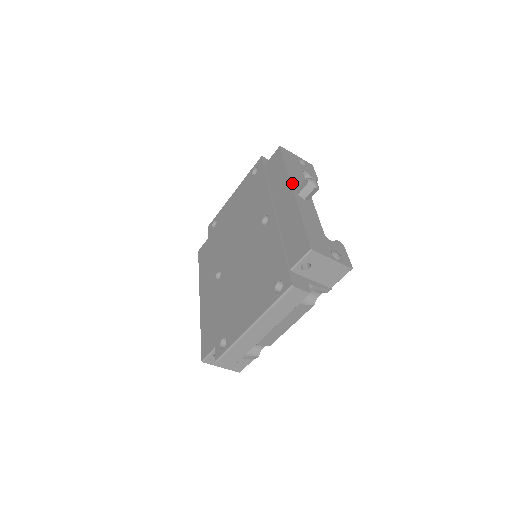
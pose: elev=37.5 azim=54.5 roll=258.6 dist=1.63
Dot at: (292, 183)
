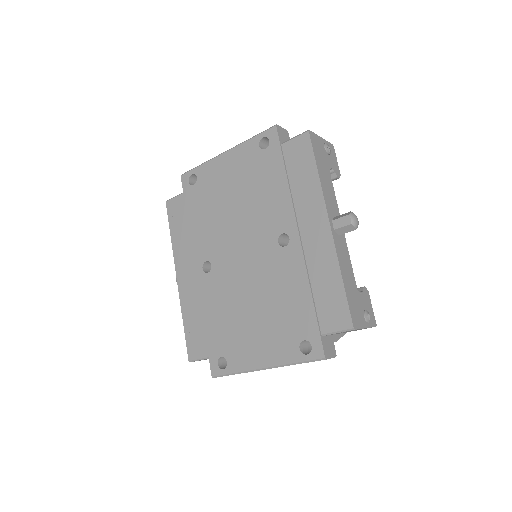
Dot at: (328, 210)
